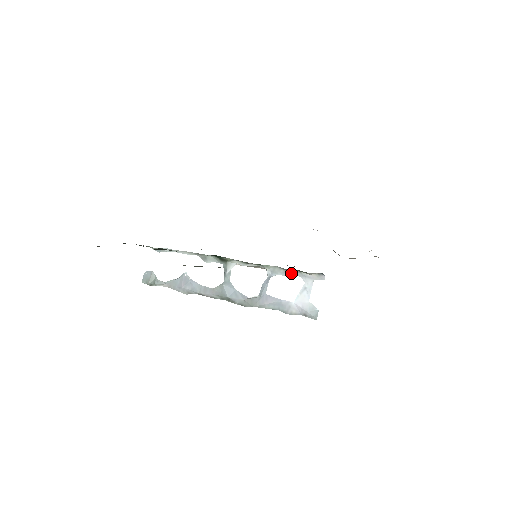
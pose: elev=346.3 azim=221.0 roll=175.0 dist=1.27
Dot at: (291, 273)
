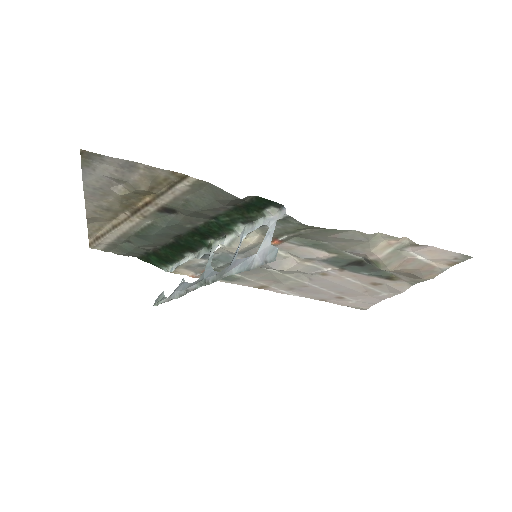
Dot at: (258, 225)
